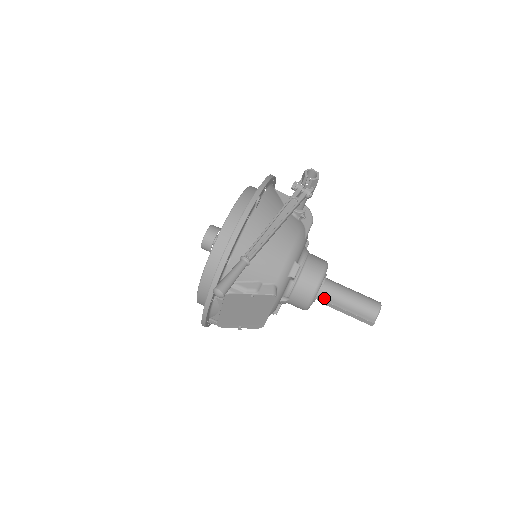
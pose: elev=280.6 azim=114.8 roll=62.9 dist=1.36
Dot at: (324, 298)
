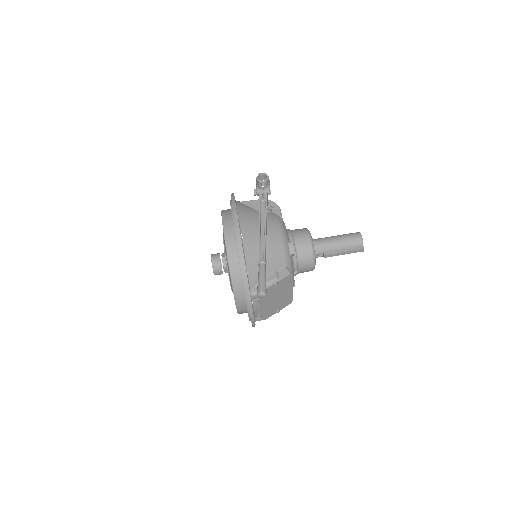
Dot at: (320, 254)
